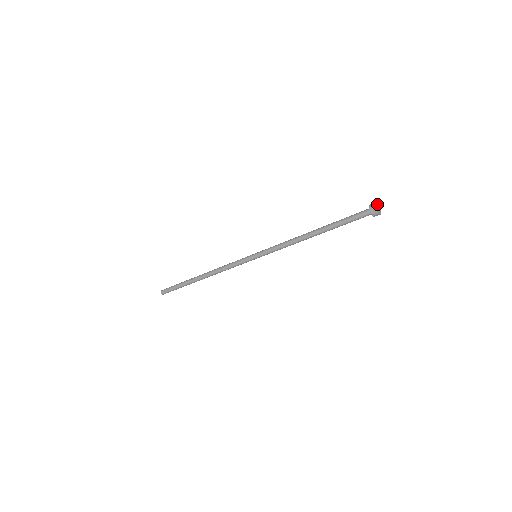
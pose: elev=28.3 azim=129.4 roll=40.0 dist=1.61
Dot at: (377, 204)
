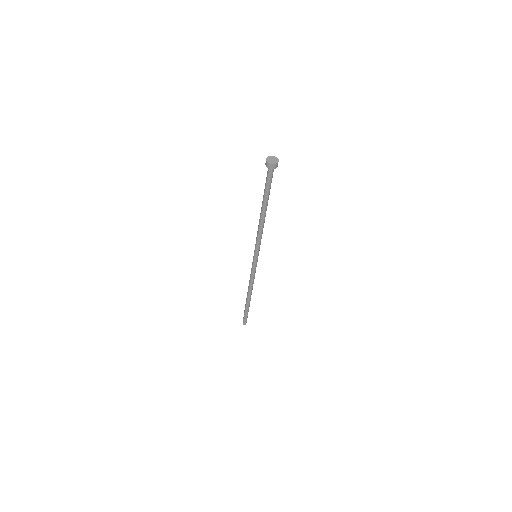
Dot at: (269, 158)
